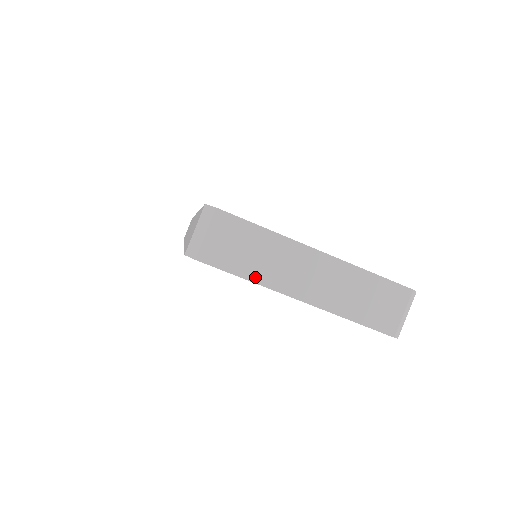
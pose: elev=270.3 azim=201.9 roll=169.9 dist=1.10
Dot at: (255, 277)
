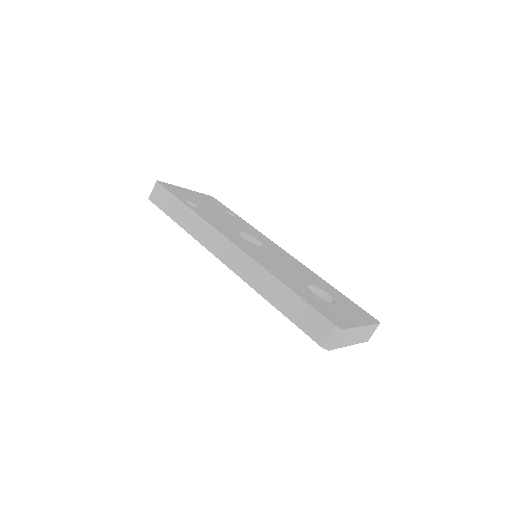
Dot at: (342, 346)
